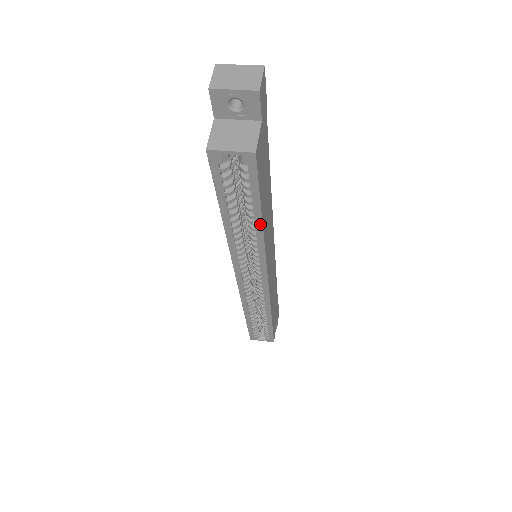
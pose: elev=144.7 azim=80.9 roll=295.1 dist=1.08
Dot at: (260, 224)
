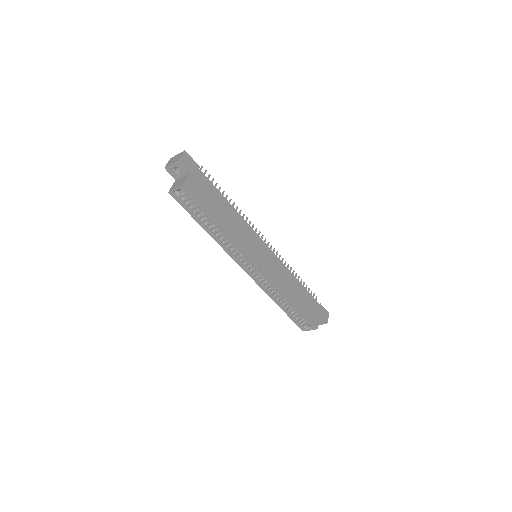
Dot at: (219, 224)
